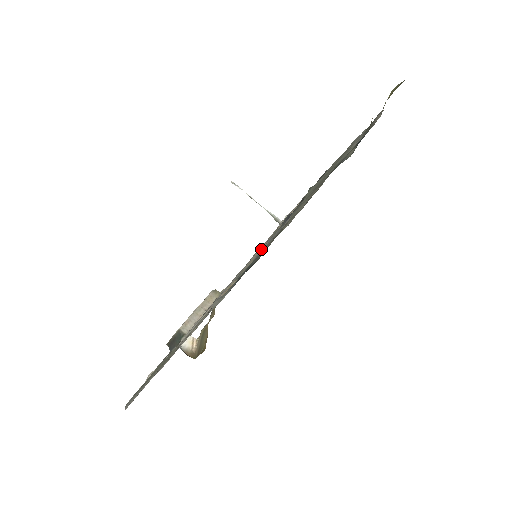
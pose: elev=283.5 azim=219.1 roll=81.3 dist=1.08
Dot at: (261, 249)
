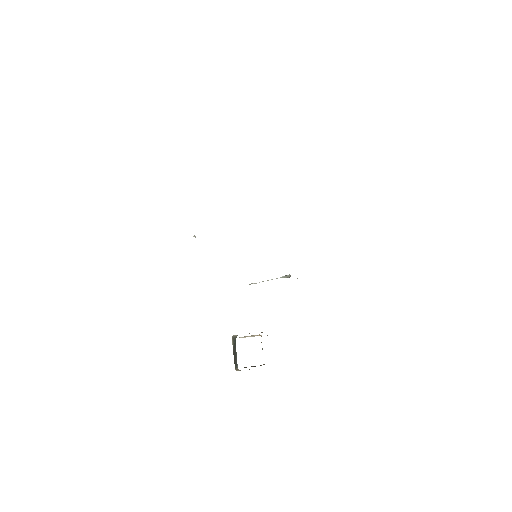
Dot at: occluded
